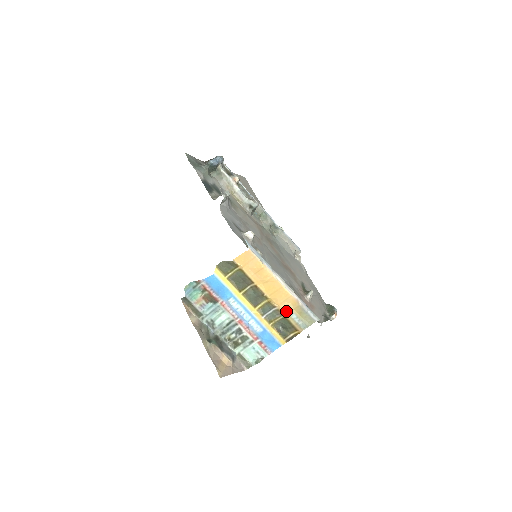
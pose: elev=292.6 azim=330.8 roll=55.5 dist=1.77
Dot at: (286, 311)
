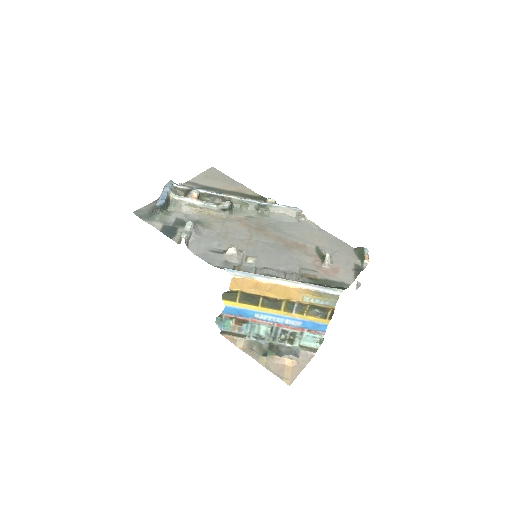
Dot at: (307, 301)
